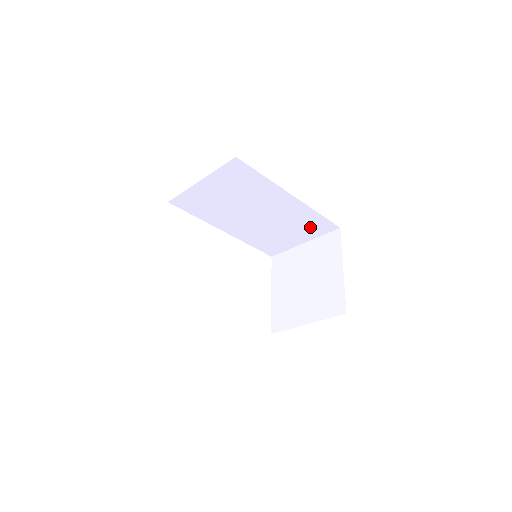
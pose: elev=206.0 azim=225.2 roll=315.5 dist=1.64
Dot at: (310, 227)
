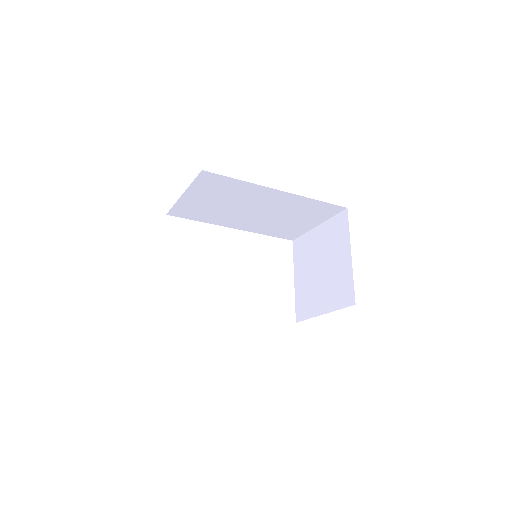
Dot at: (315, 212)
